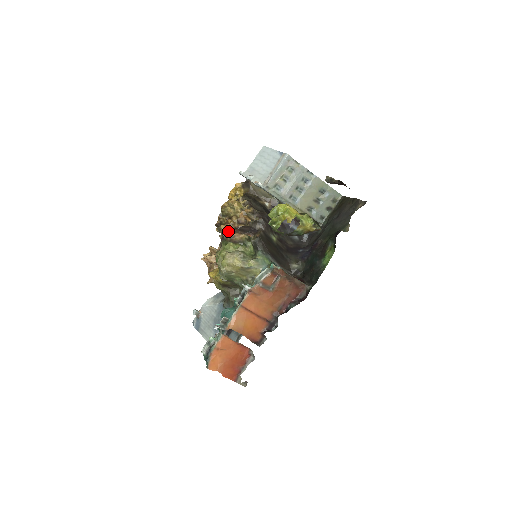
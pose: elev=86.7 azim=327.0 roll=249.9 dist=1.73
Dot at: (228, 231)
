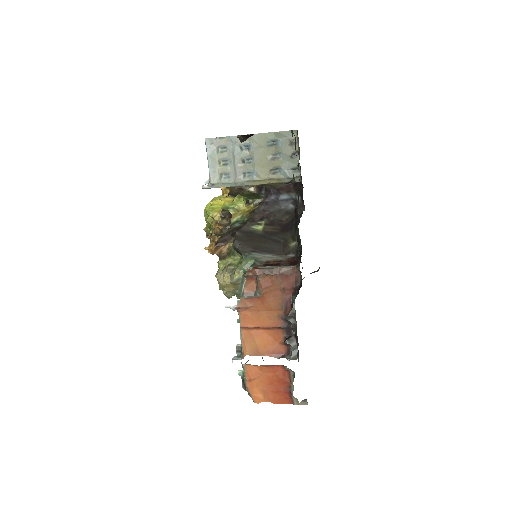
Dot at: (211, 251)
